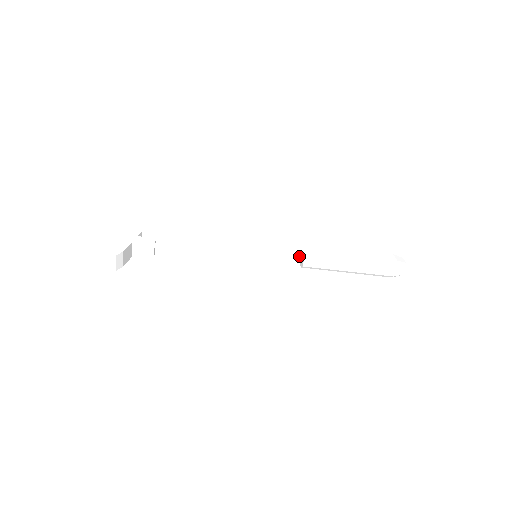
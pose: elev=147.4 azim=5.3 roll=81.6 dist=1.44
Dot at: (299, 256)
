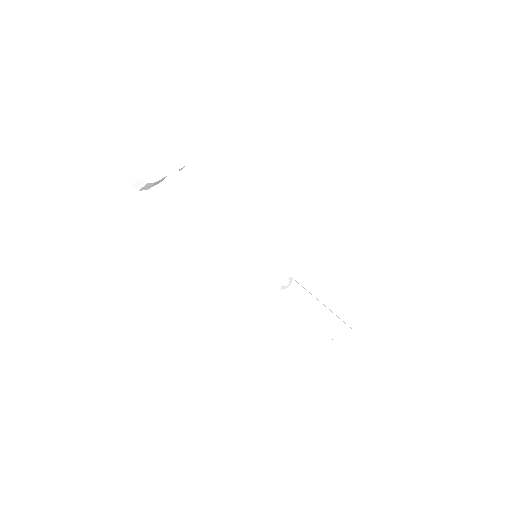
Dot at: (287, 281)
